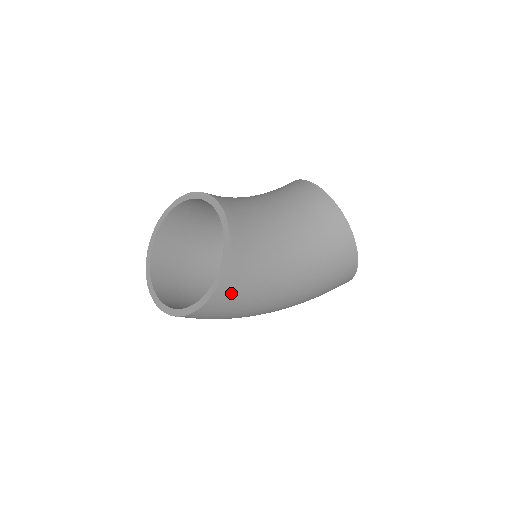
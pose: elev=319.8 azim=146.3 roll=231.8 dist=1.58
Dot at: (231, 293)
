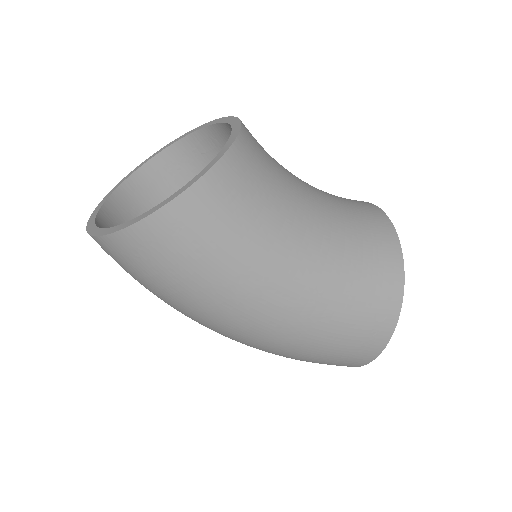
Dot at: (193, 227)
